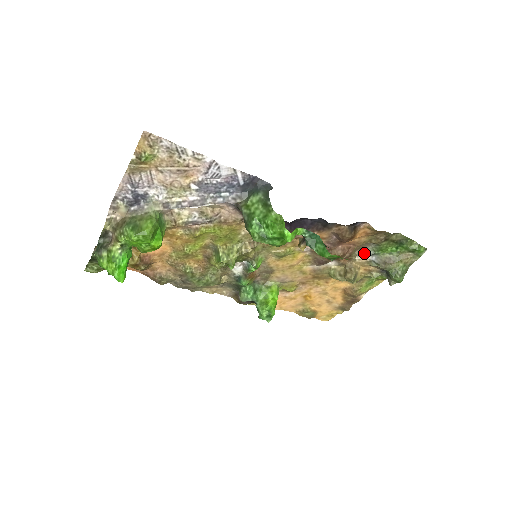
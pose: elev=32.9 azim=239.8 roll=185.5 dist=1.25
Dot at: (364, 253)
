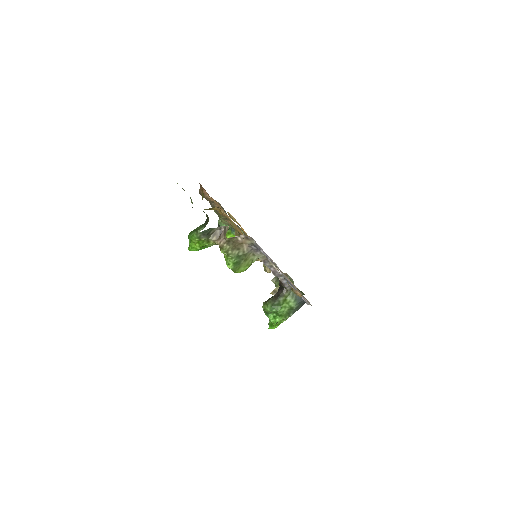
Dot at: (287, 275)
